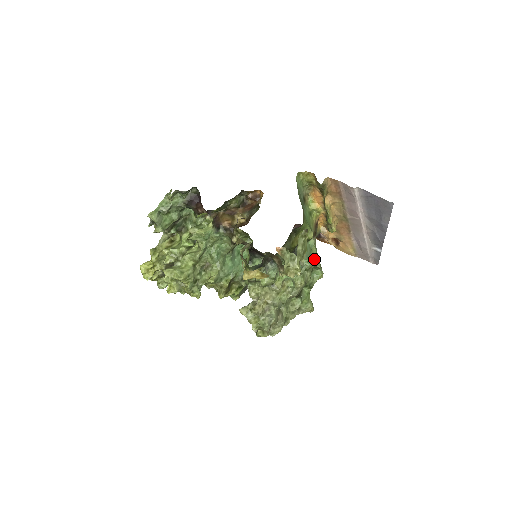
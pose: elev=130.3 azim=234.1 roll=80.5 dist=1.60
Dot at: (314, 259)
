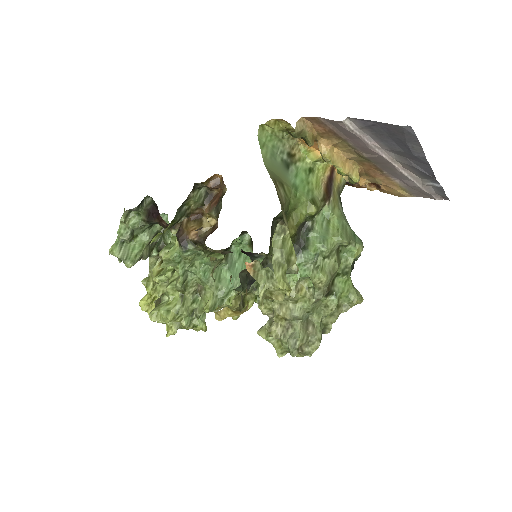
Dot at: (334, 236)
